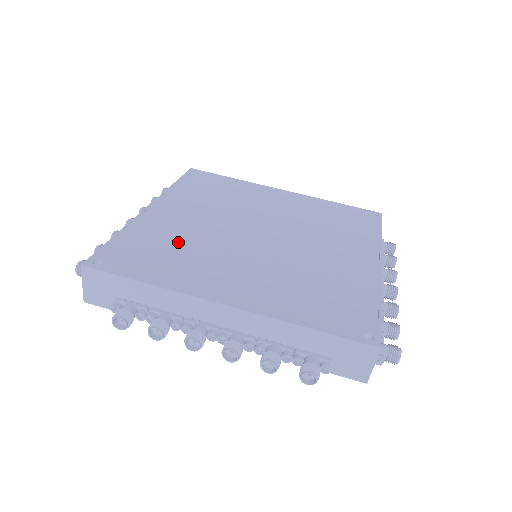
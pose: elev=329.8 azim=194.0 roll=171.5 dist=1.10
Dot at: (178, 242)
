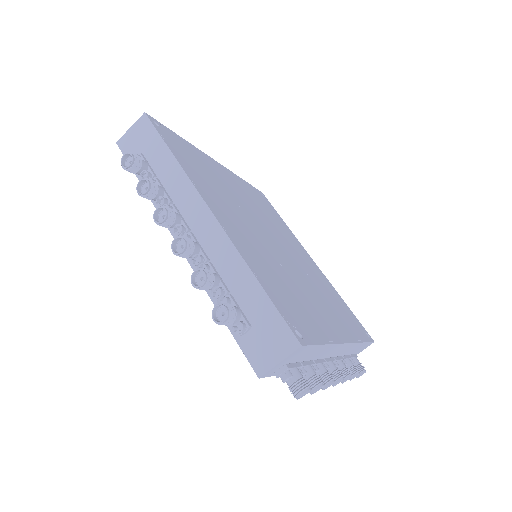
Dot at: (216, 180)
